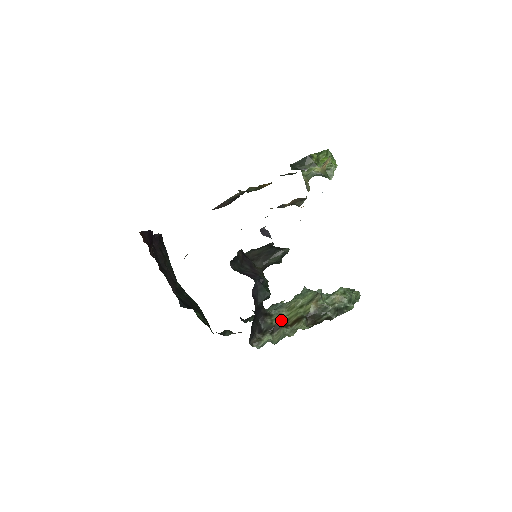
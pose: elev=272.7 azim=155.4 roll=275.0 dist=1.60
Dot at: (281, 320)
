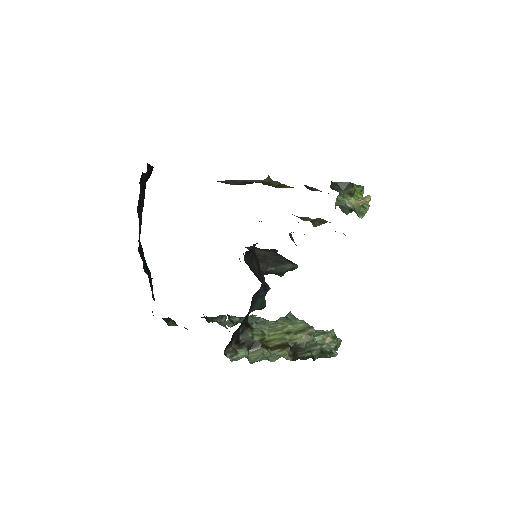
Dot at: (263, 338)
